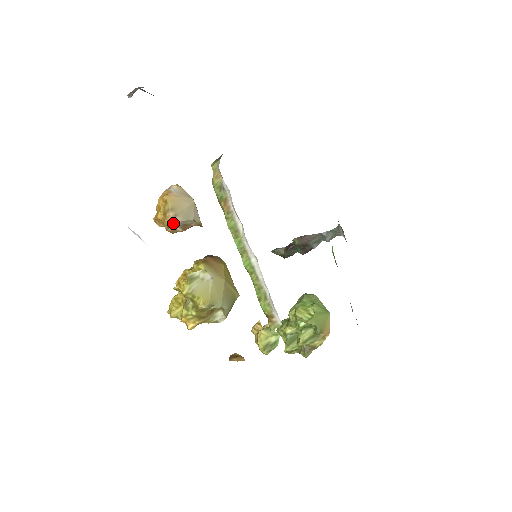
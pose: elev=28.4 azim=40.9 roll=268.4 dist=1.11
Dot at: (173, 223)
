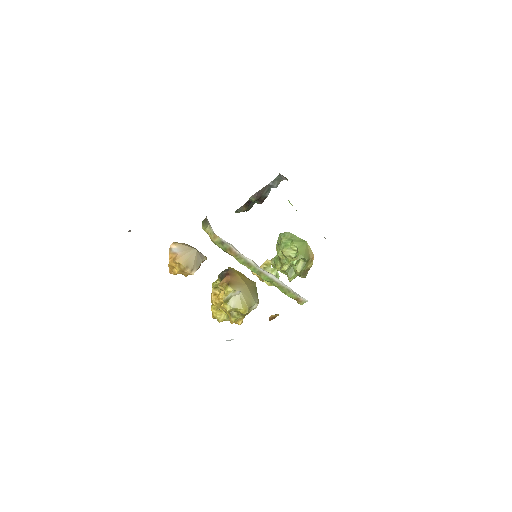
Dot at: (193, 274)
